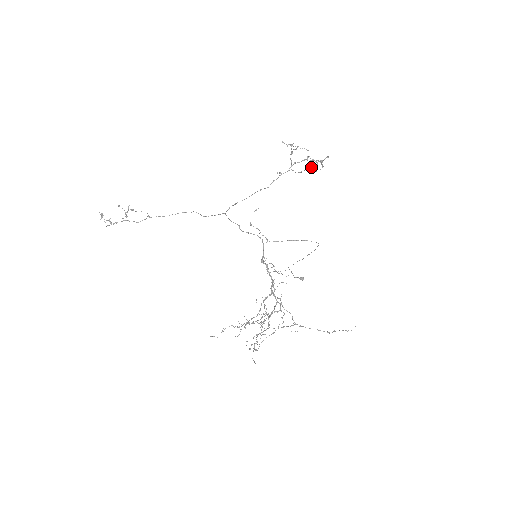
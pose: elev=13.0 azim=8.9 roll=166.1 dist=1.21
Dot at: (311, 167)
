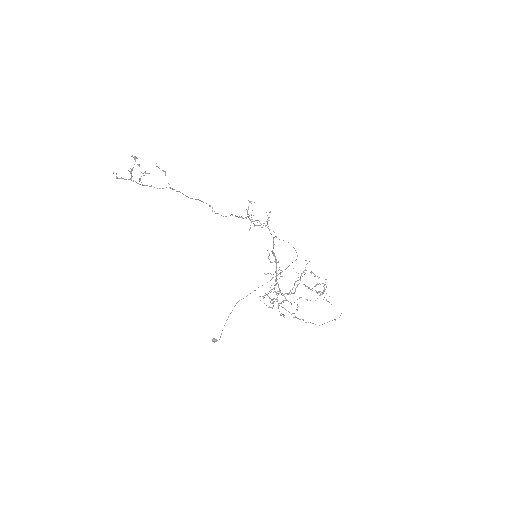
Dot at: (256, 225)
